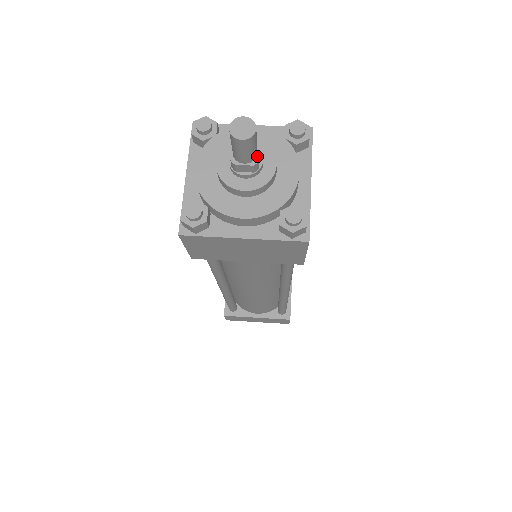
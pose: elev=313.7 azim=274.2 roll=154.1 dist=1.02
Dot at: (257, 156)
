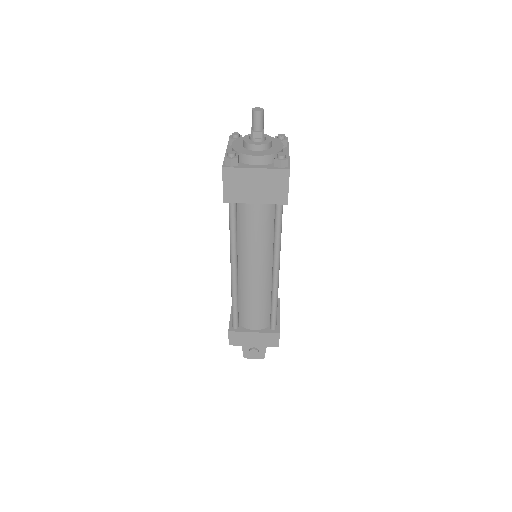
Dot at: (263, 130)
